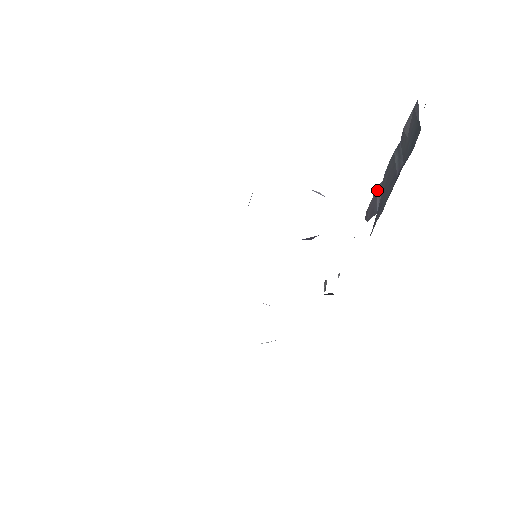
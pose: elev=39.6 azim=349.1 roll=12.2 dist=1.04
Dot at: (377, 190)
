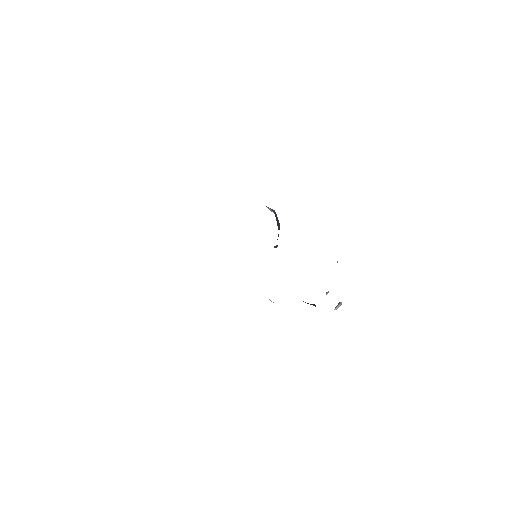
Dot at: occluded
